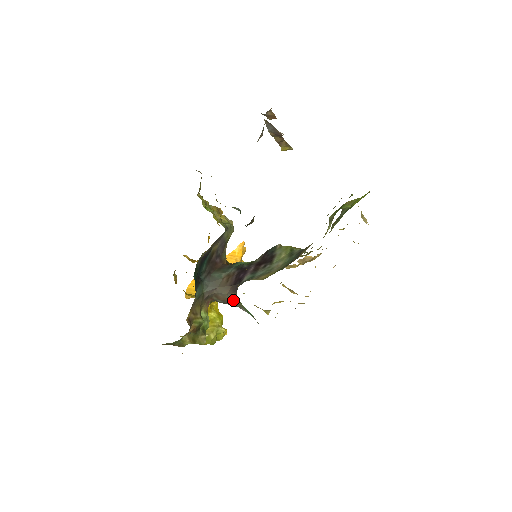
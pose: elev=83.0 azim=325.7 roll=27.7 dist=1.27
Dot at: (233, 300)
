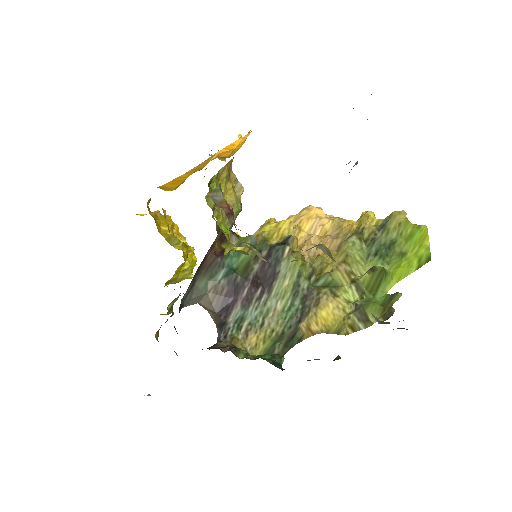
Dot at: occluded
